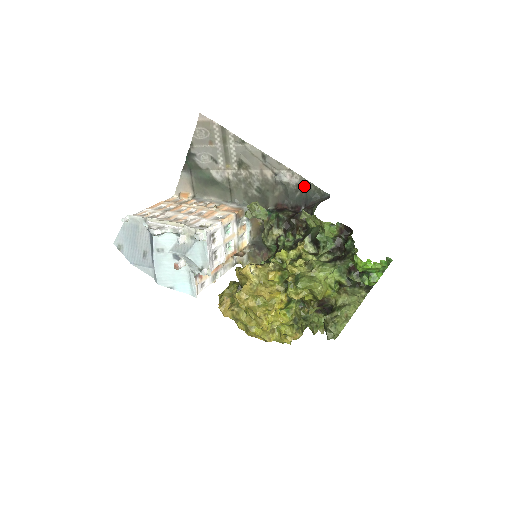
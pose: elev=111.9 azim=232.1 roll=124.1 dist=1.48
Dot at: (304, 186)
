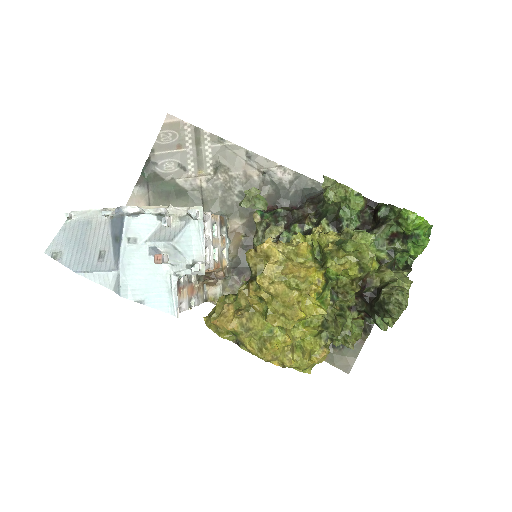
Dot at: (299, 182)
